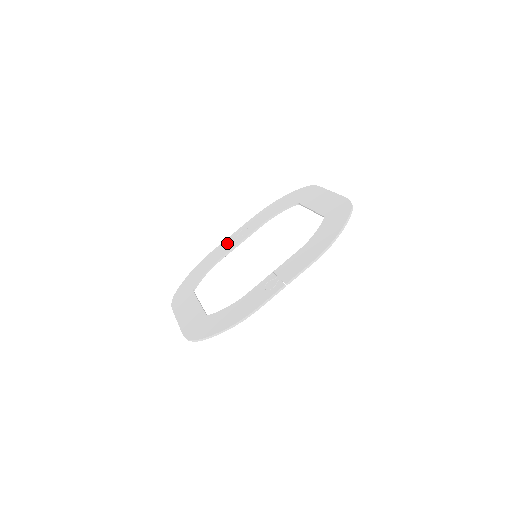
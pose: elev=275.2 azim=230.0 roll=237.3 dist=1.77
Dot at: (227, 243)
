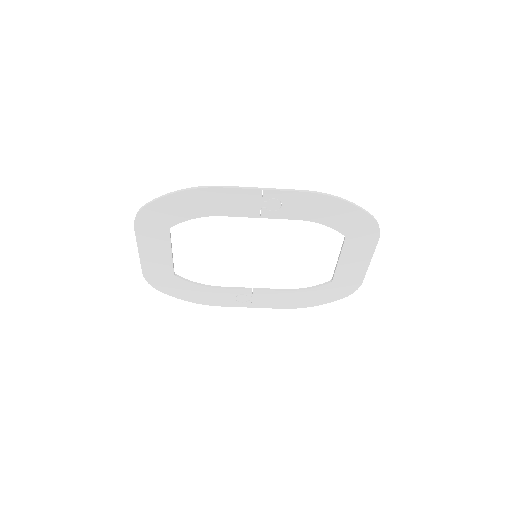
Dot at: (246, 200)
